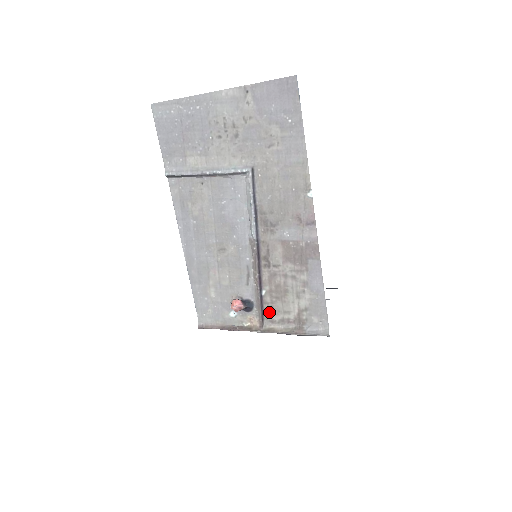
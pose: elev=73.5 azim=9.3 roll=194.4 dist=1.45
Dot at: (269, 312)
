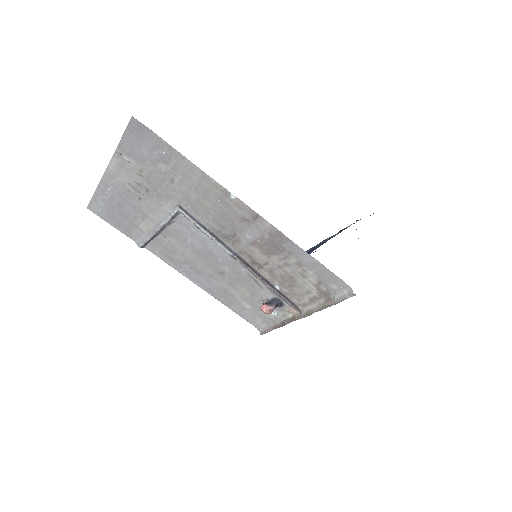
Dot at: (296, 299)
